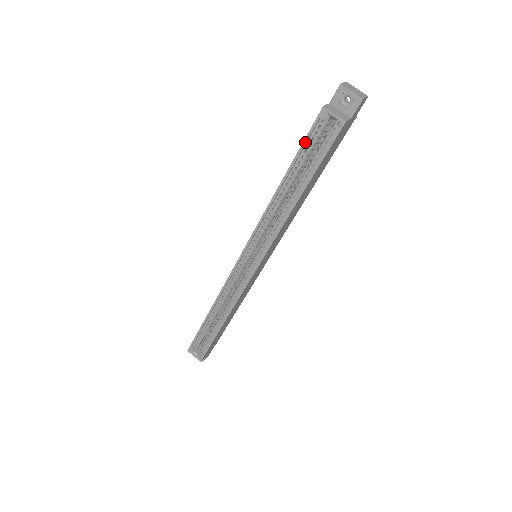
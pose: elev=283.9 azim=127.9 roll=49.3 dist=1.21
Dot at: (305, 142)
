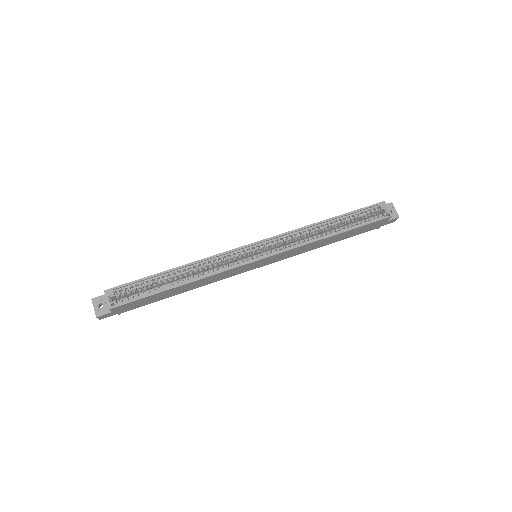
Dot at: (362, 209)
